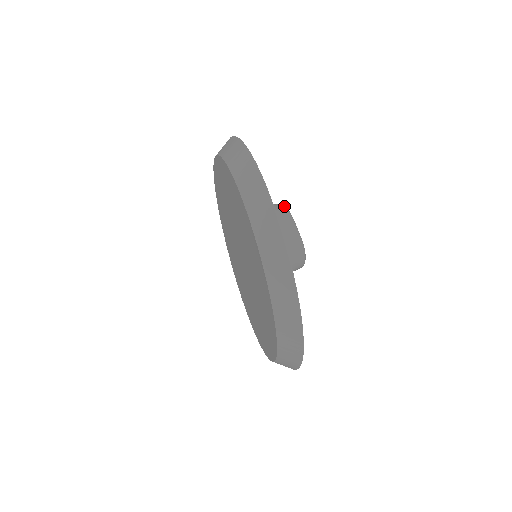
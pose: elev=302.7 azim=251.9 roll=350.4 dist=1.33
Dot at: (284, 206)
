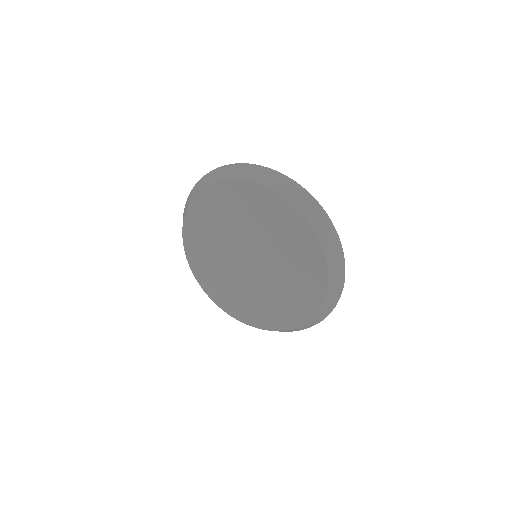
Dot at: occluded
